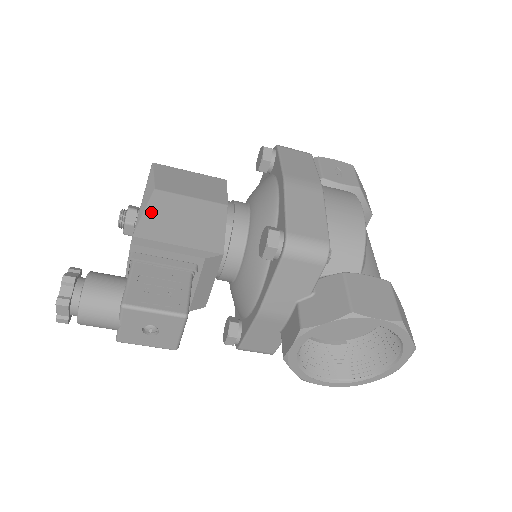
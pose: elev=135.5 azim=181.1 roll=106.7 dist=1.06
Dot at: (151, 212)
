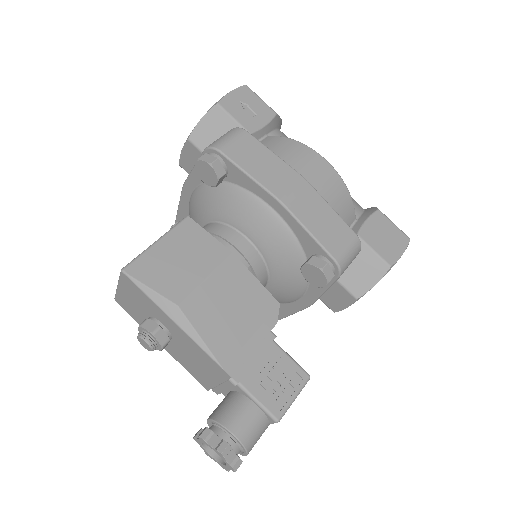
Dot at: (205, 332)
